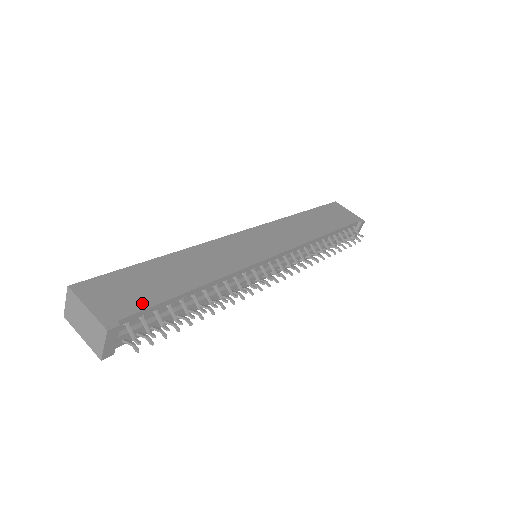
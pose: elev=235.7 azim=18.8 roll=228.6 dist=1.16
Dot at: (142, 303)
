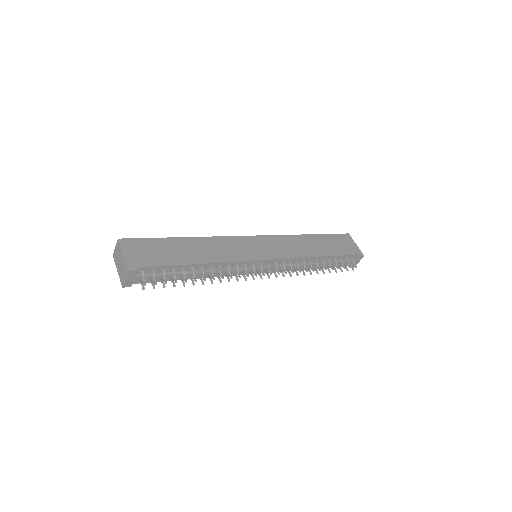
Dot at: (156, 262)
